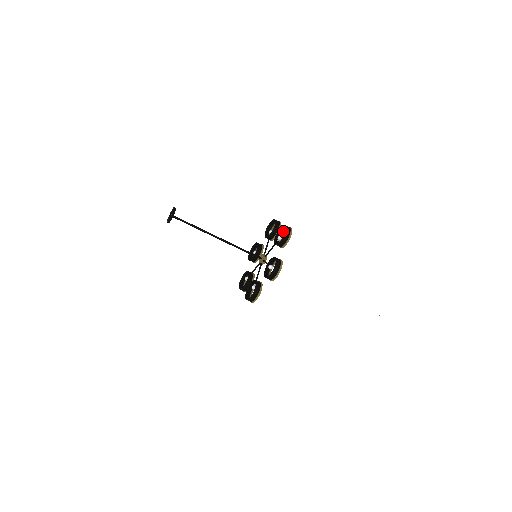
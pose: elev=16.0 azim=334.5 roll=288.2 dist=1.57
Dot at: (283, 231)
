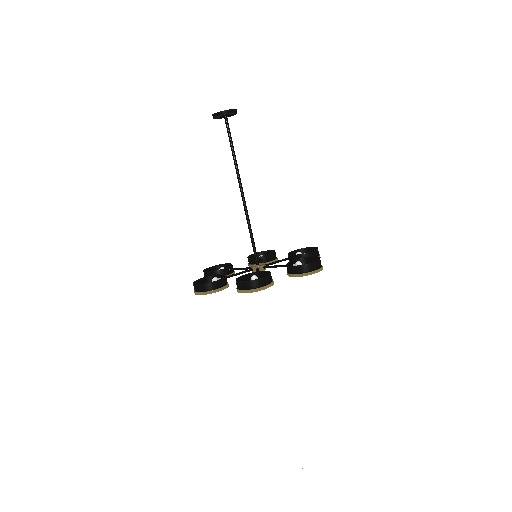
Dot at: occluded
